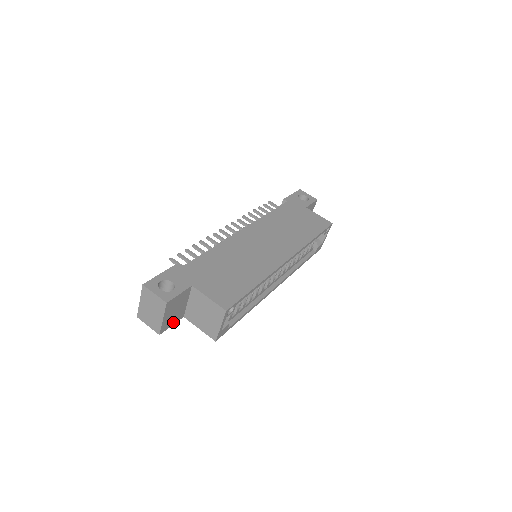
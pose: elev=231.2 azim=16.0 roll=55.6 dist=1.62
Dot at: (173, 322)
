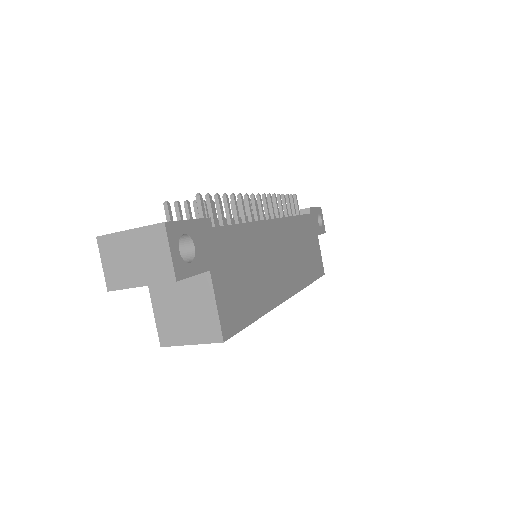
Dot at: occluded
